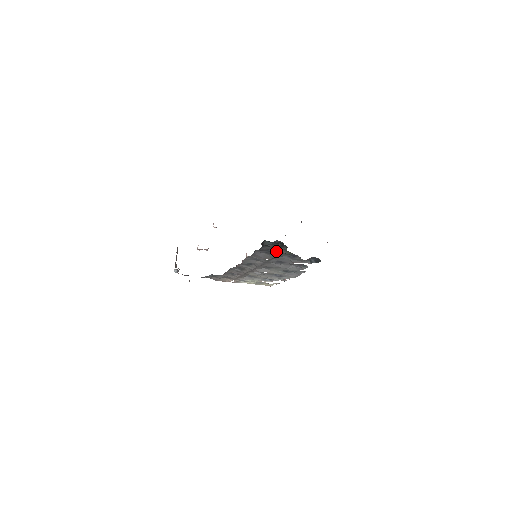
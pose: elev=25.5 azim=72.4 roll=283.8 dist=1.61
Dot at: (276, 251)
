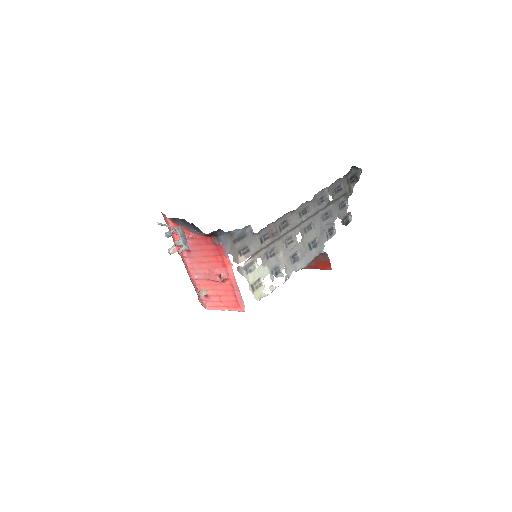
Dot at: (342, 190)
